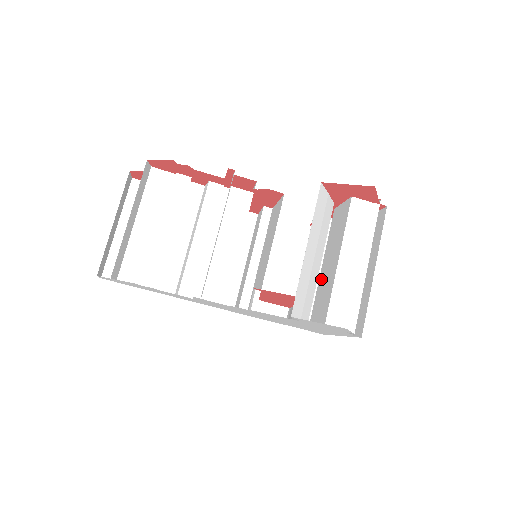
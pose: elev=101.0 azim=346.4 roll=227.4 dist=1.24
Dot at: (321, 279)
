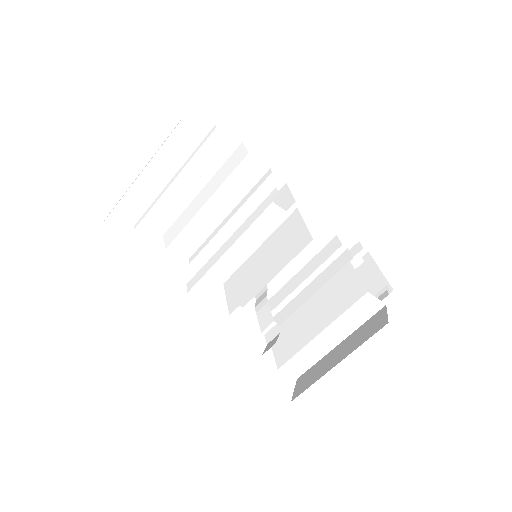
Dot at: (299, 314)
